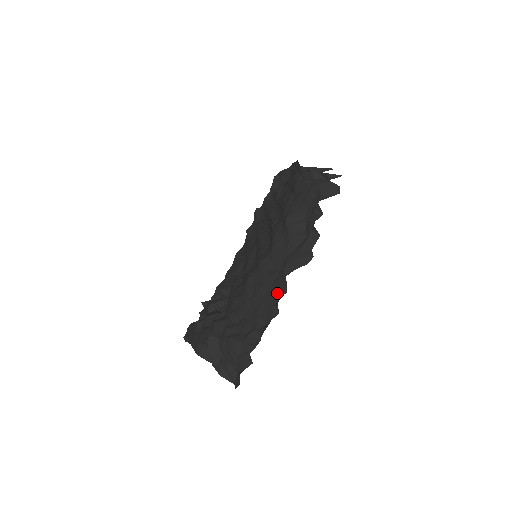
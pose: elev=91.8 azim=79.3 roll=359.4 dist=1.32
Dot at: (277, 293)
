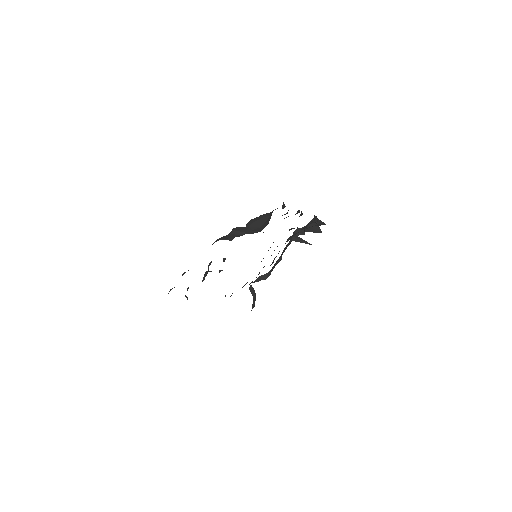
Dot at: occluded
